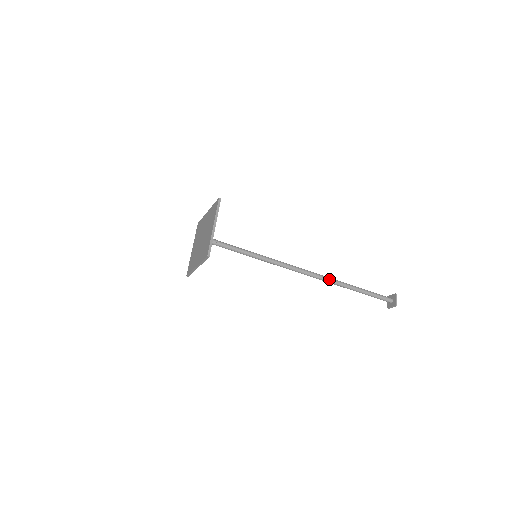
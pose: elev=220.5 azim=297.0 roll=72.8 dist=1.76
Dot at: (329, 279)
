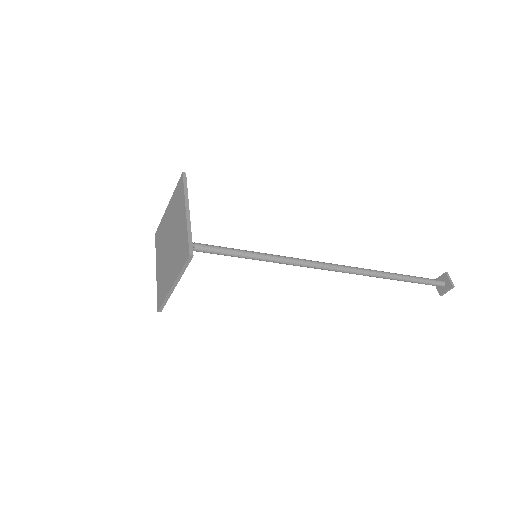
Dot at: (361, 274)
